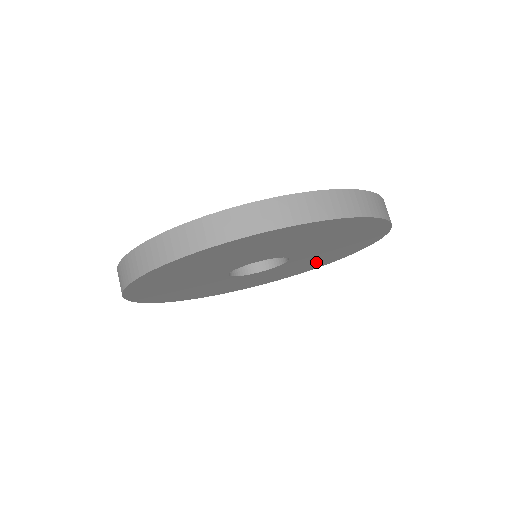
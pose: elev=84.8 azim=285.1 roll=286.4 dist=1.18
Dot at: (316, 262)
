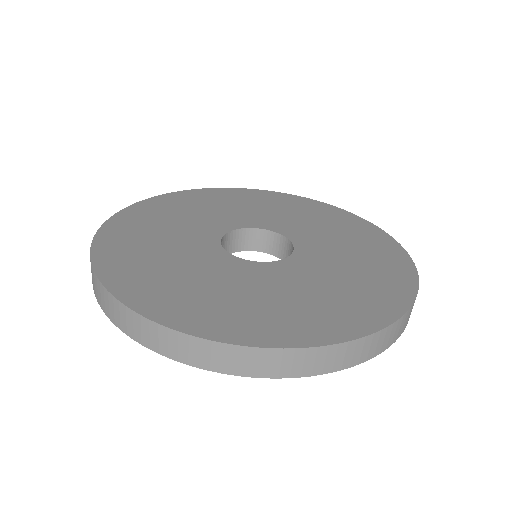
Dot at: occluded
